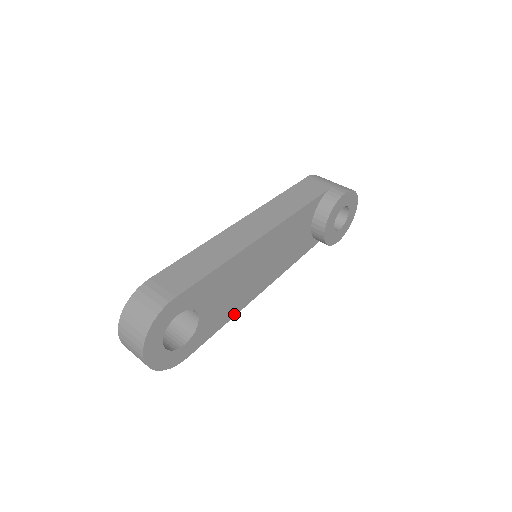
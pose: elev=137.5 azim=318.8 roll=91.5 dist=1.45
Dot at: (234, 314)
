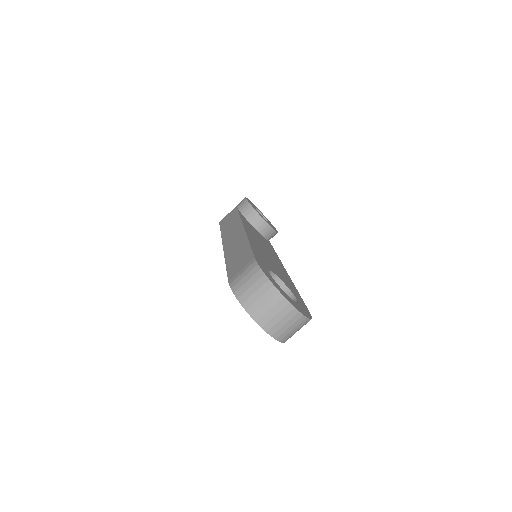
Dot at: (293, 284)
